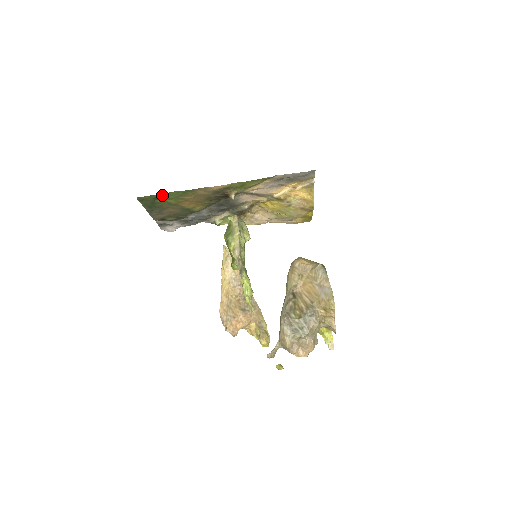
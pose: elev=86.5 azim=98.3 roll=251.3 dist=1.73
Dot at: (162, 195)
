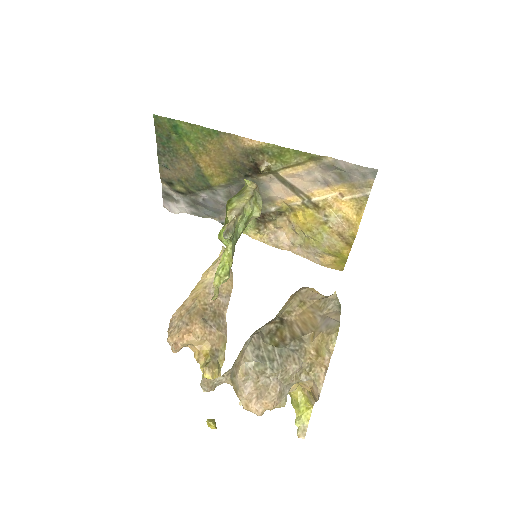
Dot at: (183, 126)
